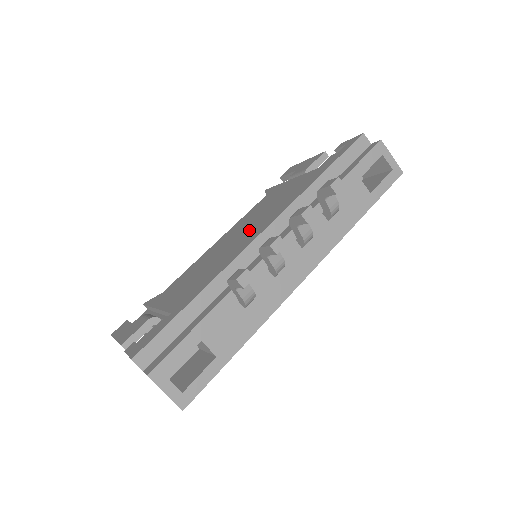
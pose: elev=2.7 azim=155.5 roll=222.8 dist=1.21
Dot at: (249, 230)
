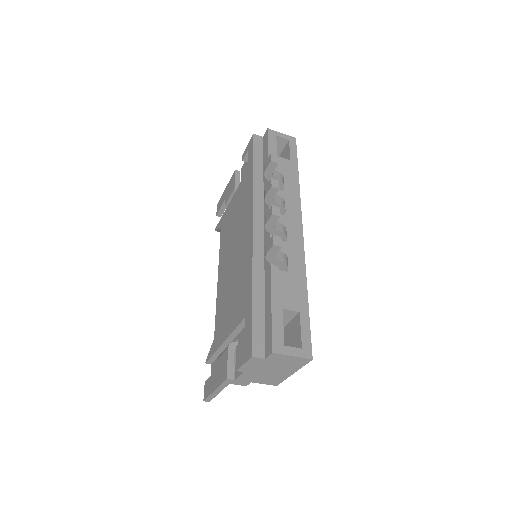
Dot at: (239, 241)
